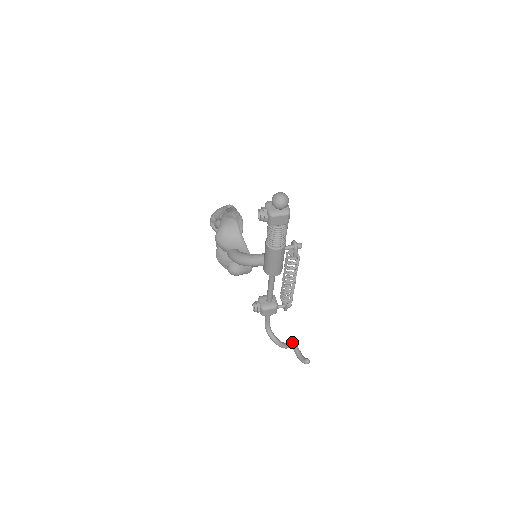
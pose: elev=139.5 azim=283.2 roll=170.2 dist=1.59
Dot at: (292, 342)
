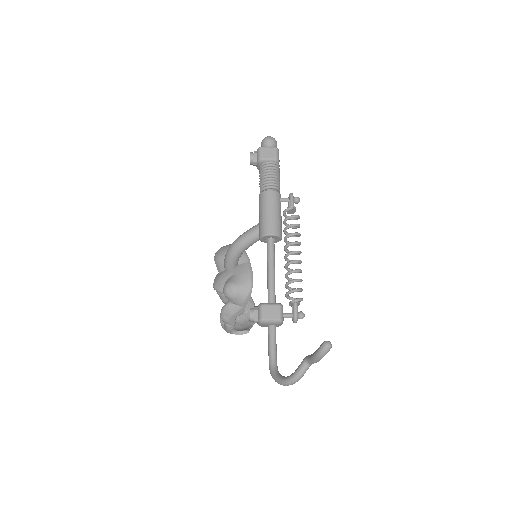
Dot at: occluded
